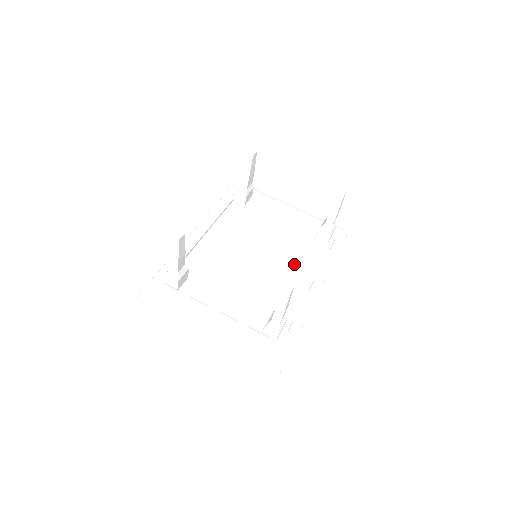
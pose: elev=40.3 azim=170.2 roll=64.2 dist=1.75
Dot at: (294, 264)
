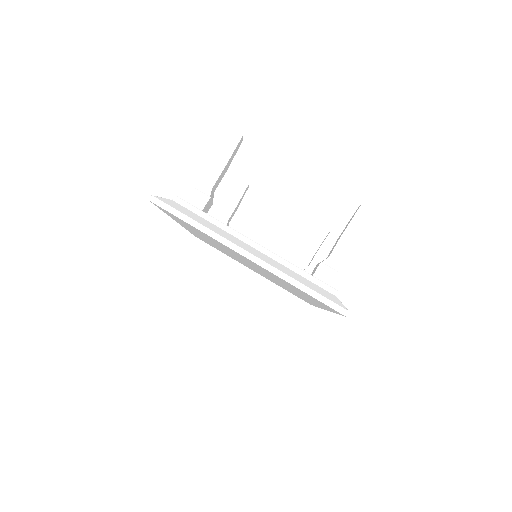
Dot at: occluded
